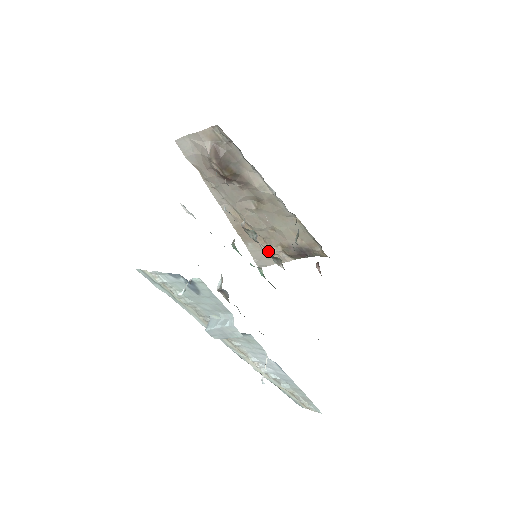
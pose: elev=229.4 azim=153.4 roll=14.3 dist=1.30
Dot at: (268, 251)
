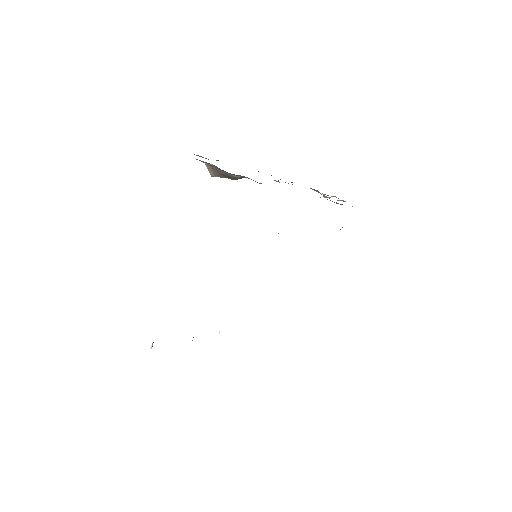
Dot at: occluded
